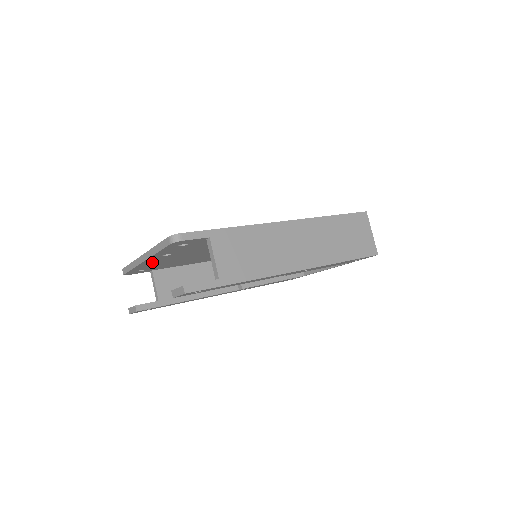
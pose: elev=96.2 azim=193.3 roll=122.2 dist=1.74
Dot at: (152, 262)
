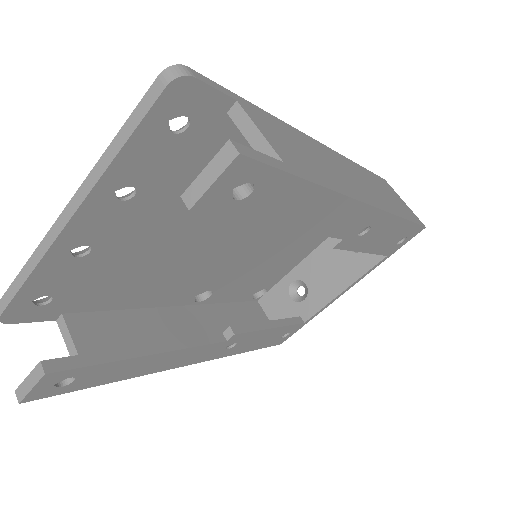
Dot at: (82, 242)
